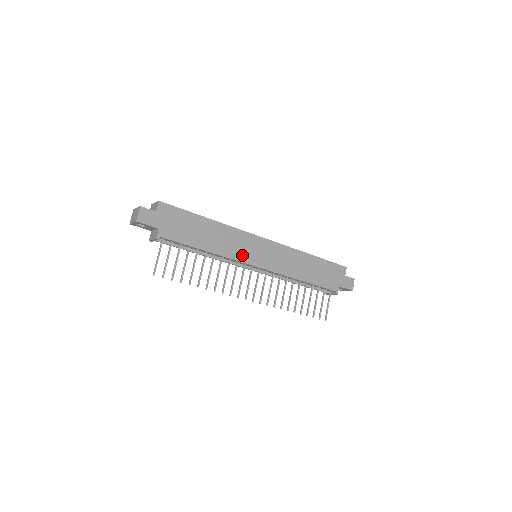
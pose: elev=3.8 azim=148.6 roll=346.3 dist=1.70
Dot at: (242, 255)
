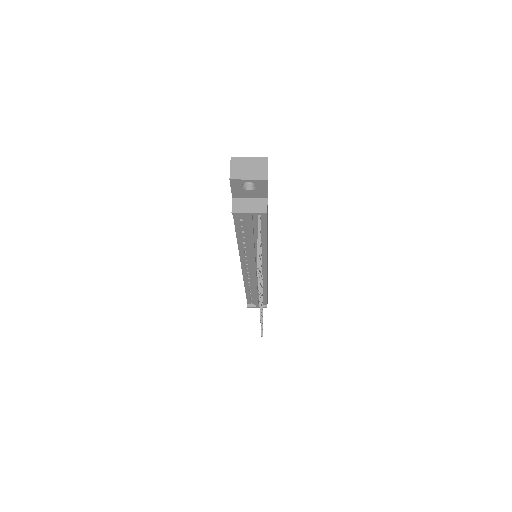
Dot at: occluded
